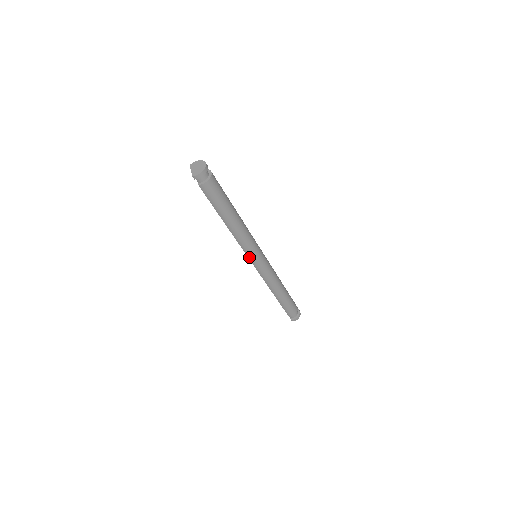
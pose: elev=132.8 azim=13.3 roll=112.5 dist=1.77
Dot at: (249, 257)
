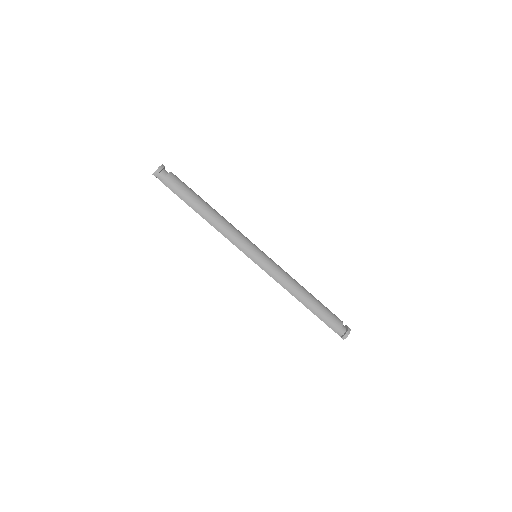
Dot at: (245, 253)
